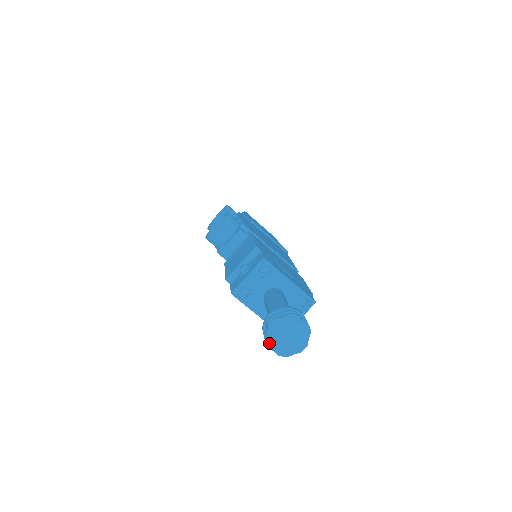
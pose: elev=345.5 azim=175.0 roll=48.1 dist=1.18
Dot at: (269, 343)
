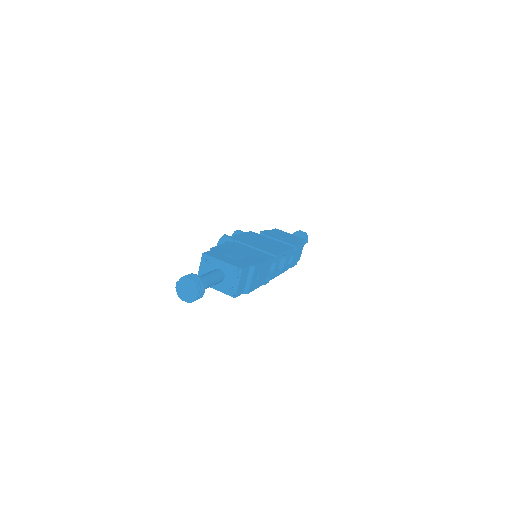
Dot at: (180, 297)
